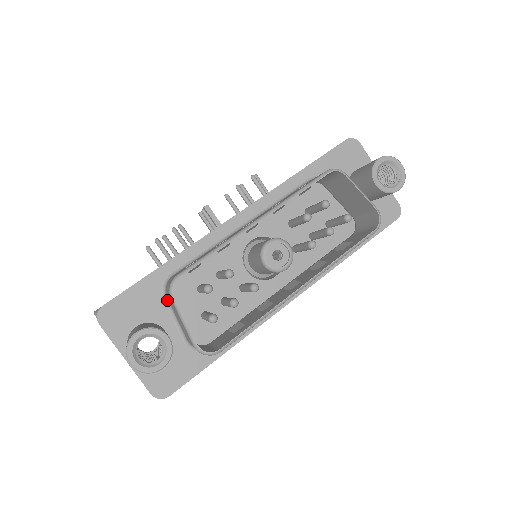
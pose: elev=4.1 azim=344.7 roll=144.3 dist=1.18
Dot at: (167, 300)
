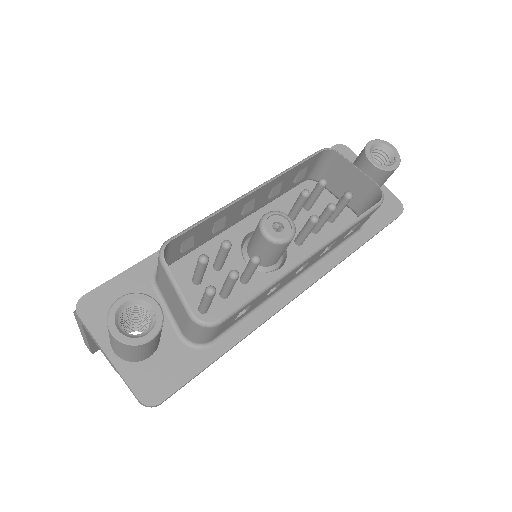
Dot at: (158, 289)
